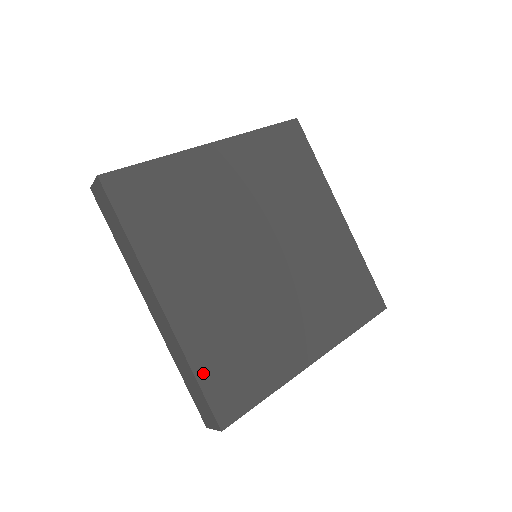
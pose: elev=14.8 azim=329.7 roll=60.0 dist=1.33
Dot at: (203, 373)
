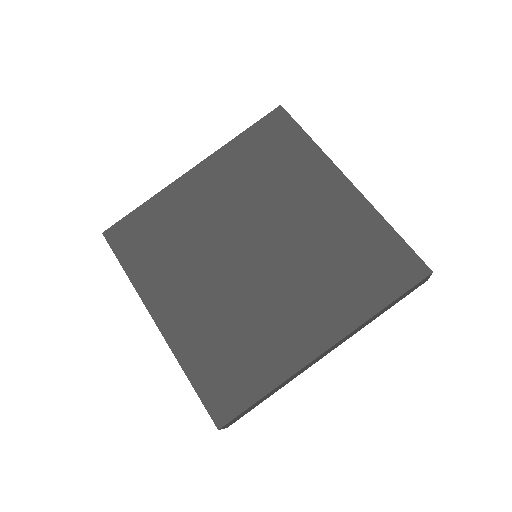
Dot at: (197, 377)
